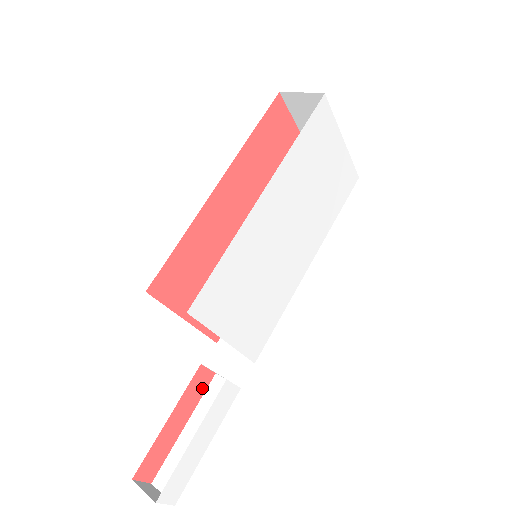
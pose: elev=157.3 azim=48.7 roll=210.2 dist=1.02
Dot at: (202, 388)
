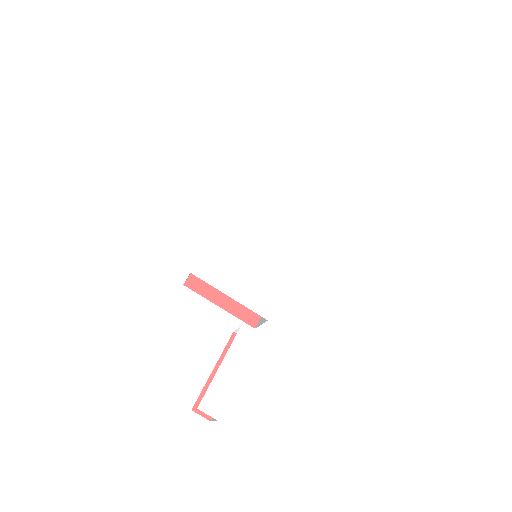
Dot at: occluded
